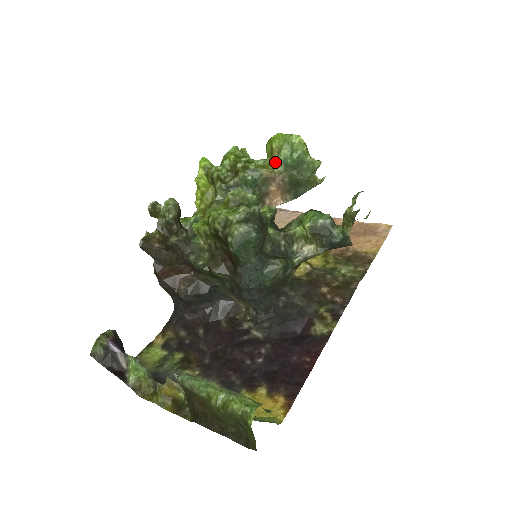
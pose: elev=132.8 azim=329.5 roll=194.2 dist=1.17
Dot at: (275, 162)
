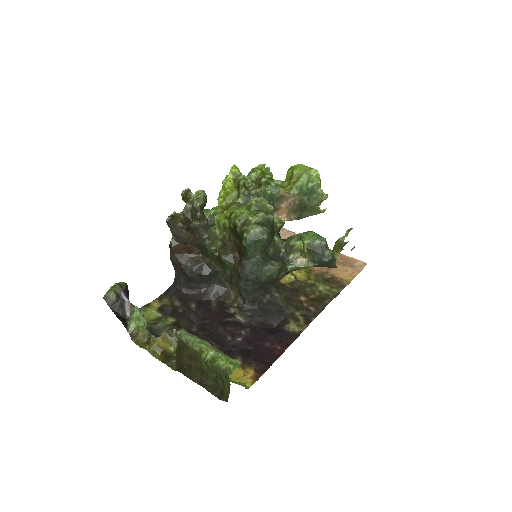
Dot at: (292, 186)
